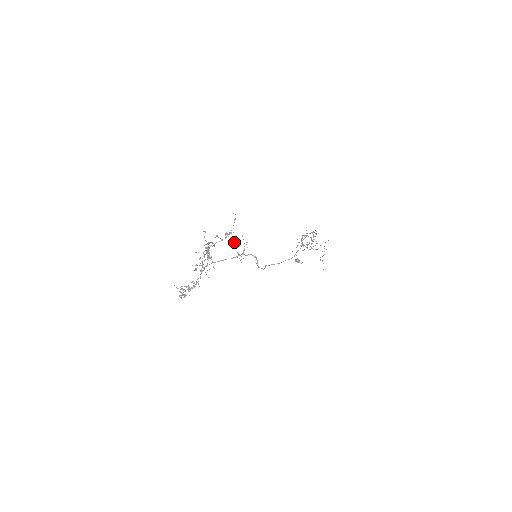
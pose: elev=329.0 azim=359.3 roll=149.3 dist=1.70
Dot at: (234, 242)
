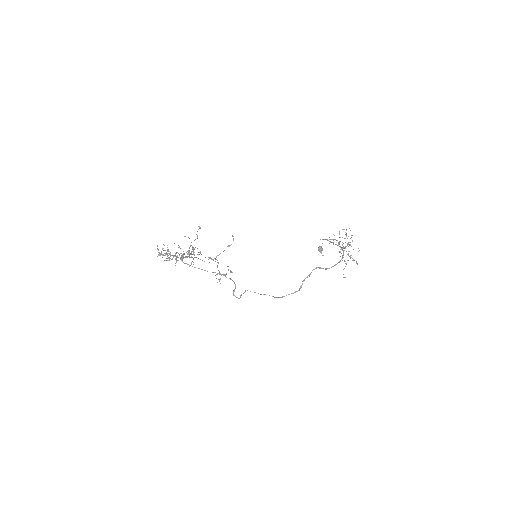
Dot at: occluded
